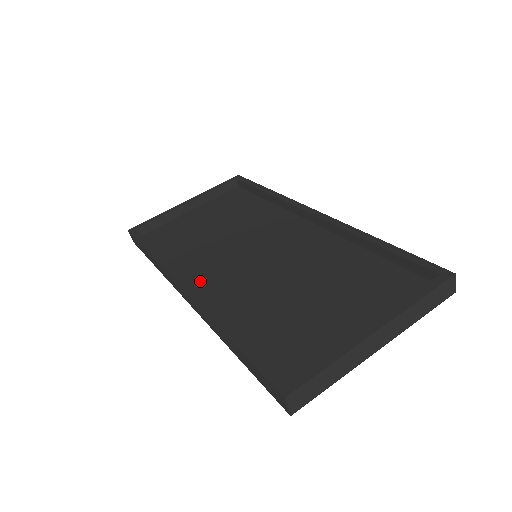
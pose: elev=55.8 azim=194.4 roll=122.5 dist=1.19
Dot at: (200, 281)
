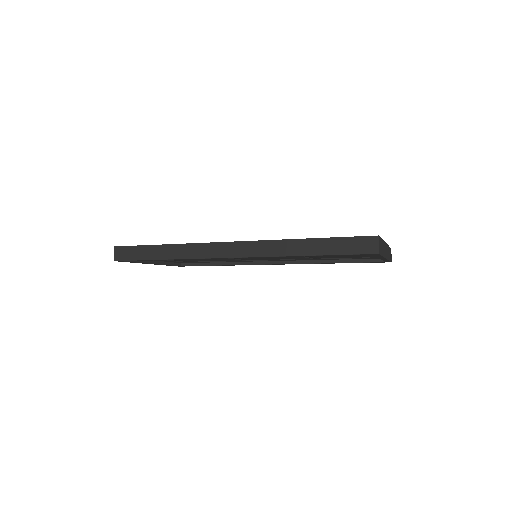
Dot at: occluded
